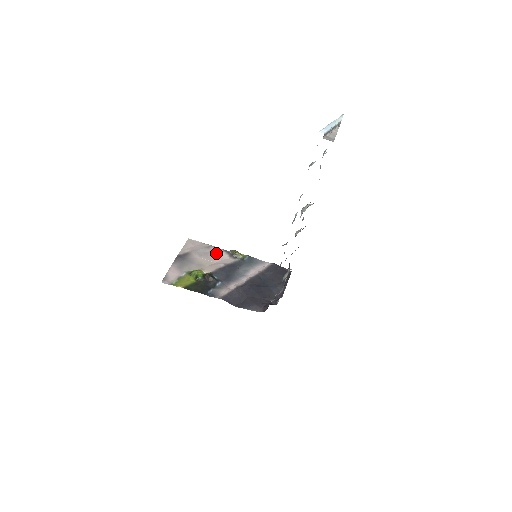
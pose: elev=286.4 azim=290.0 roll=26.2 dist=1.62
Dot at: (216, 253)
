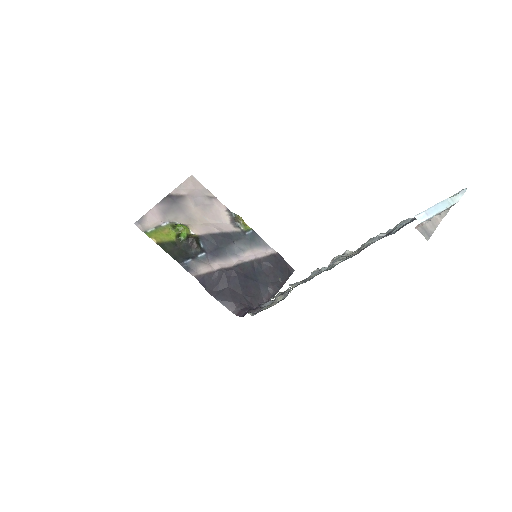
Dot at: (216, 209)
